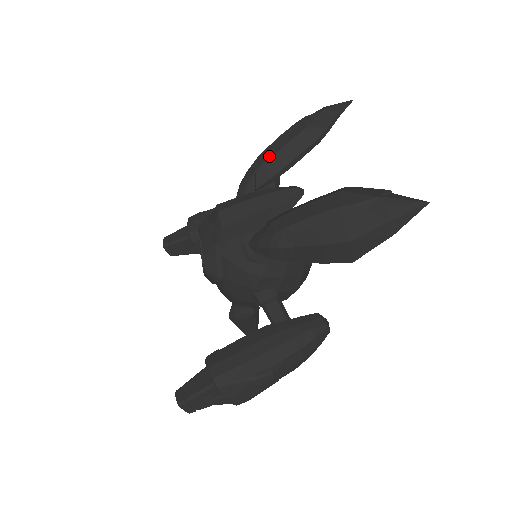
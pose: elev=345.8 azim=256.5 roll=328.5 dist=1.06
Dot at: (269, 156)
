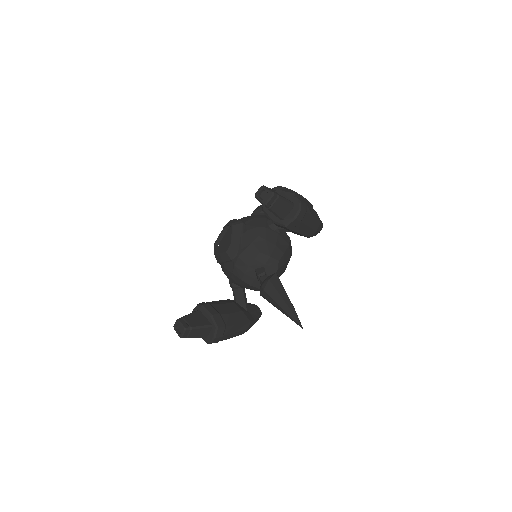
Dot at: occluded
